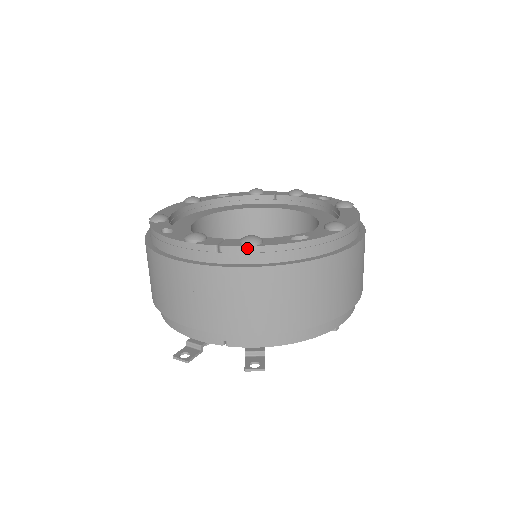
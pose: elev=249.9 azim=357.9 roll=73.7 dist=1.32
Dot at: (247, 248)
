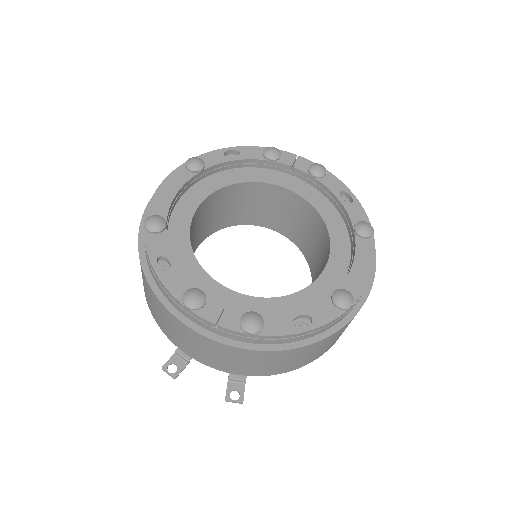
Dot at: (246, 334)
